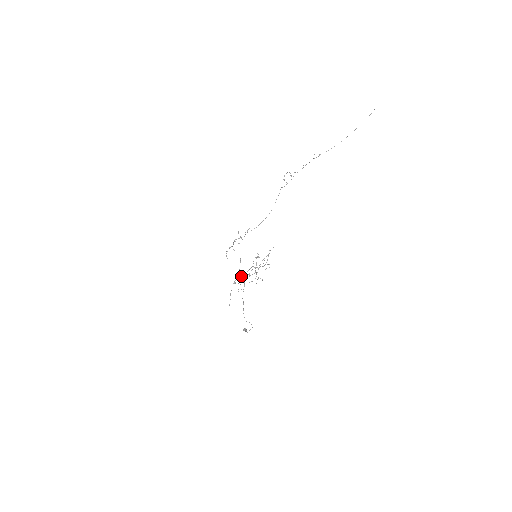
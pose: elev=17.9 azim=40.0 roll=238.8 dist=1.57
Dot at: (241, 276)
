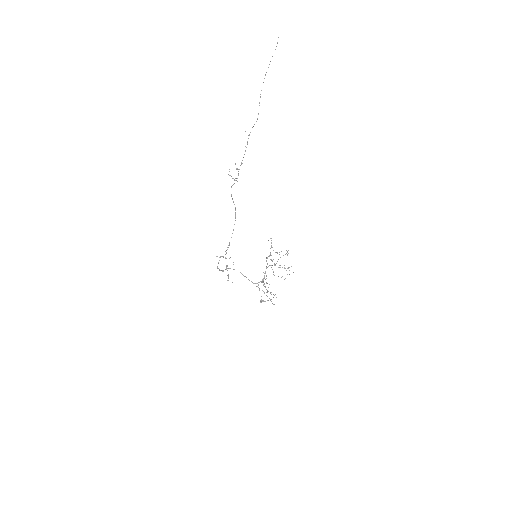
Dot at: occluded
